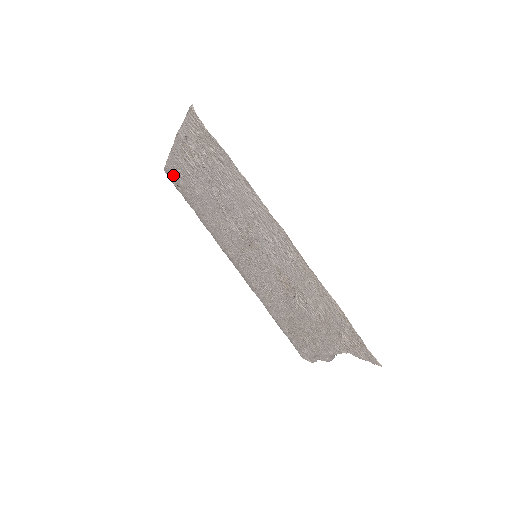
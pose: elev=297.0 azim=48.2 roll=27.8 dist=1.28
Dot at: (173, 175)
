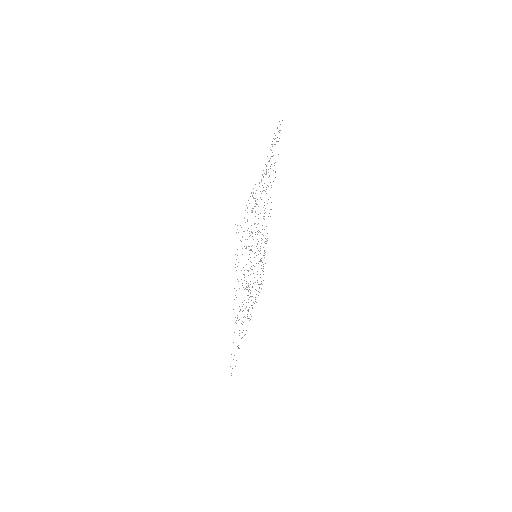
Dot at: occluded
